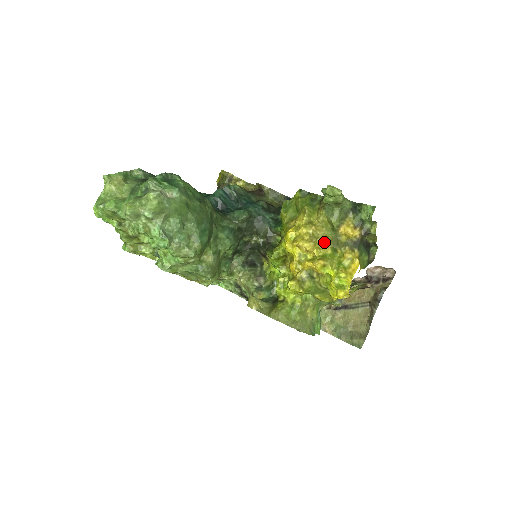
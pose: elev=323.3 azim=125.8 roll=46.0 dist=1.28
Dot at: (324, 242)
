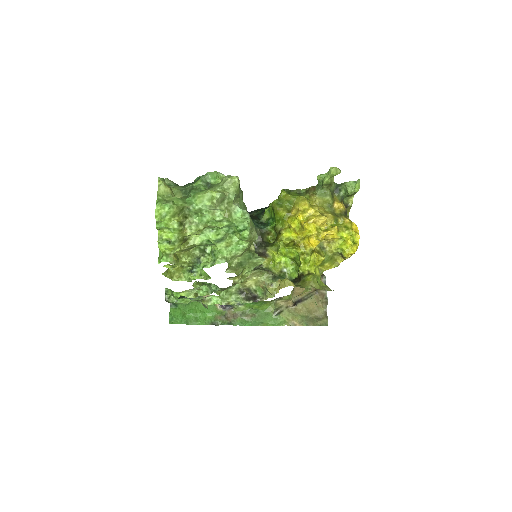
Dot at: (330, 215)
